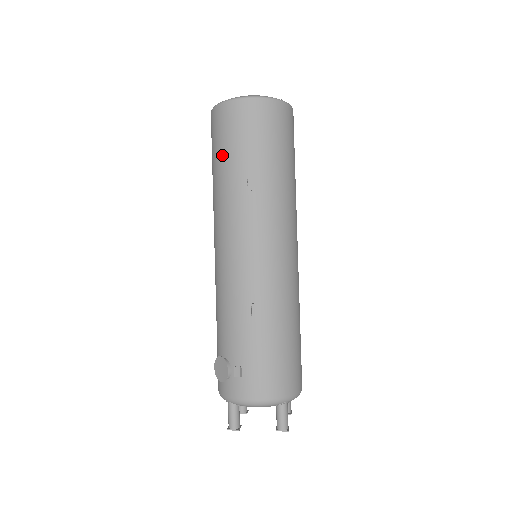
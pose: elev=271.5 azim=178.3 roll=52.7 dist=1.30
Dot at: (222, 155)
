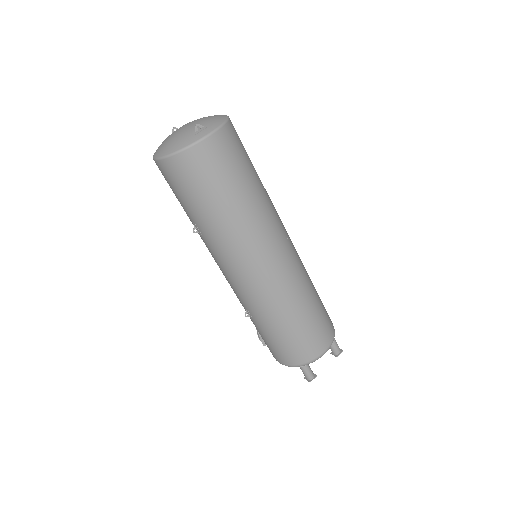
Dot at: occluded
